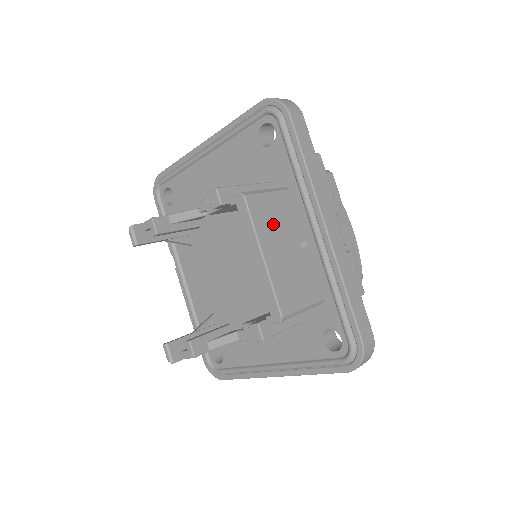
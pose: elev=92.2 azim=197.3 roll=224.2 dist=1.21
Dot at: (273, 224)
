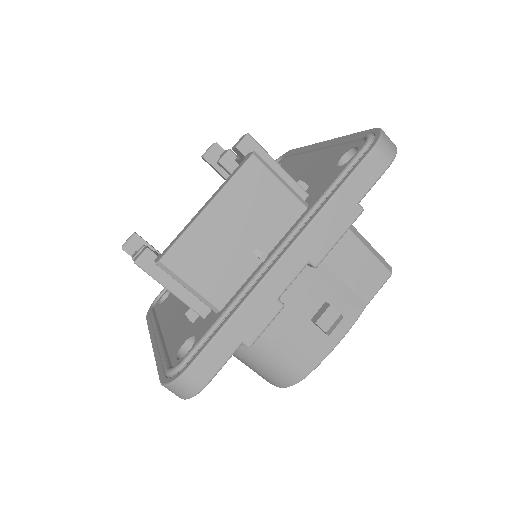
Dot at: (251, 203)
